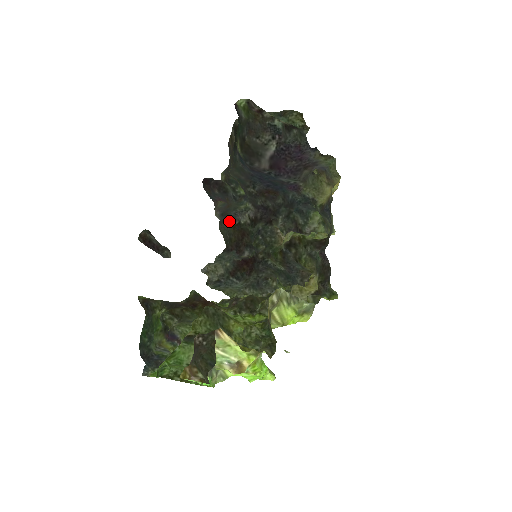
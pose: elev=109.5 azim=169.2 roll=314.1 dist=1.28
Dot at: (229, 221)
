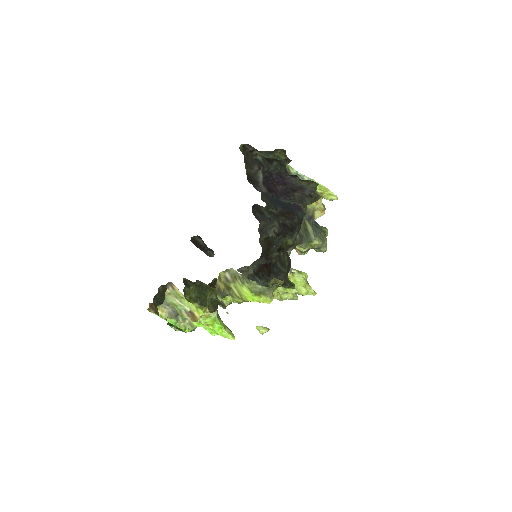
Dot at: (264, 235)
